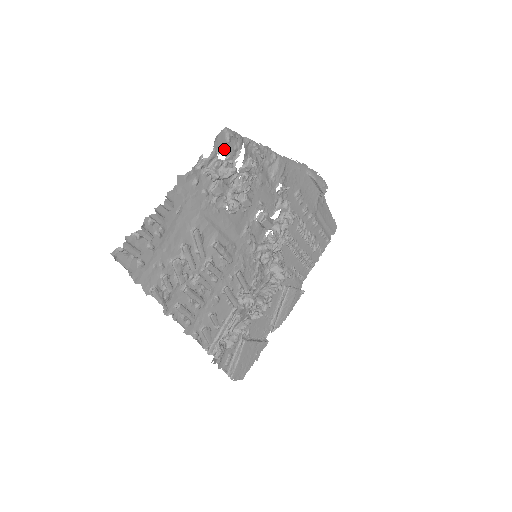
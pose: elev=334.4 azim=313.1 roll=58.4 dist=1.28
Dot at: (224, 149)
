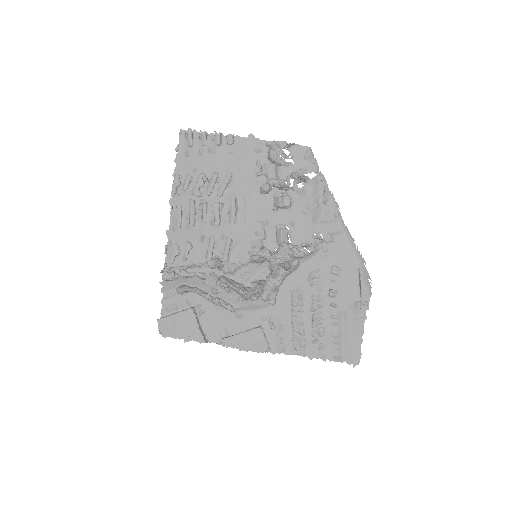
Dot at: (297, 158)
